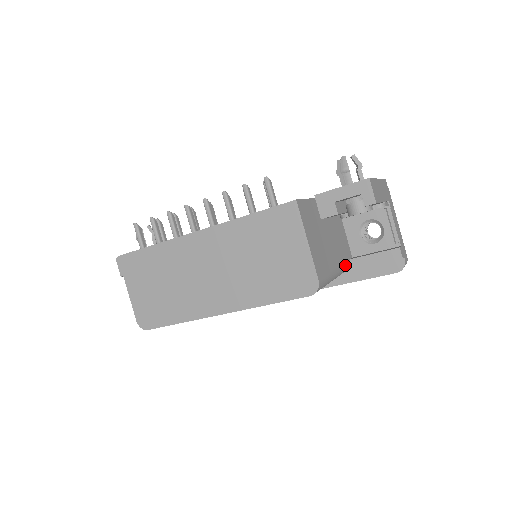
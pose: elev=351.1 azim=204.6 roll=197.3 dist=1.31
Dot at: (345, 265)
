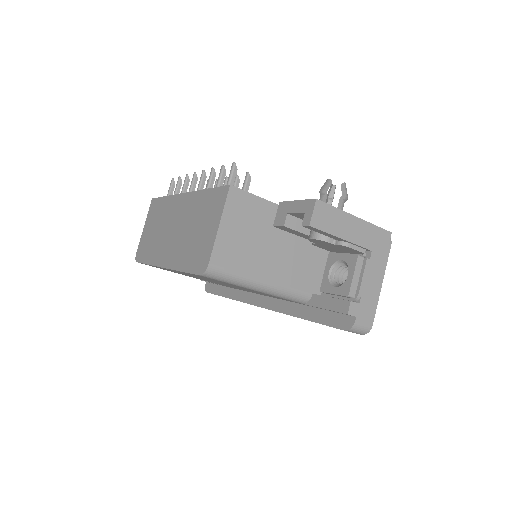
Dot at: (293, 291)
